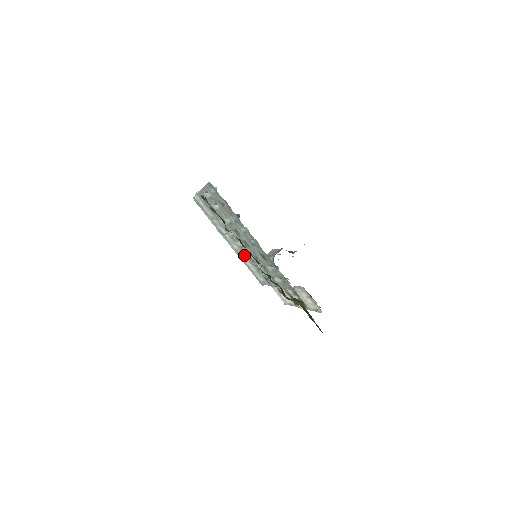
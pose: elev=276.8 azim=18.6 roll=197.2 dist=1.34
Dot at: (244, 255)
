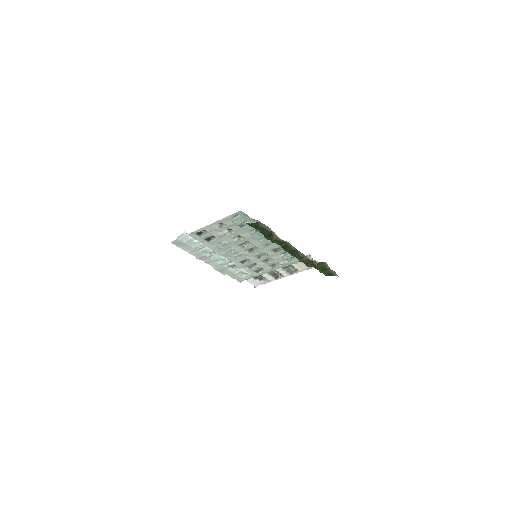
Dot at: (235, 263)
